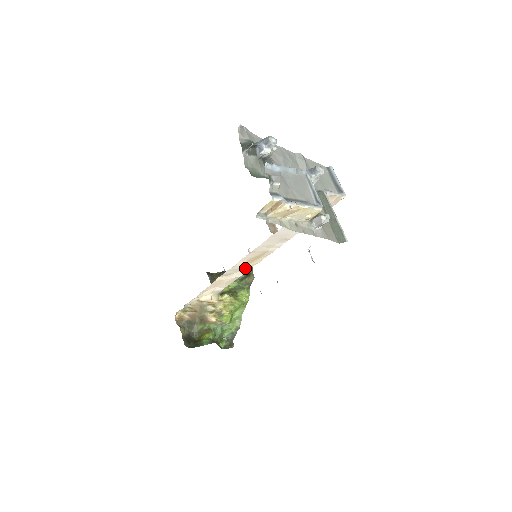
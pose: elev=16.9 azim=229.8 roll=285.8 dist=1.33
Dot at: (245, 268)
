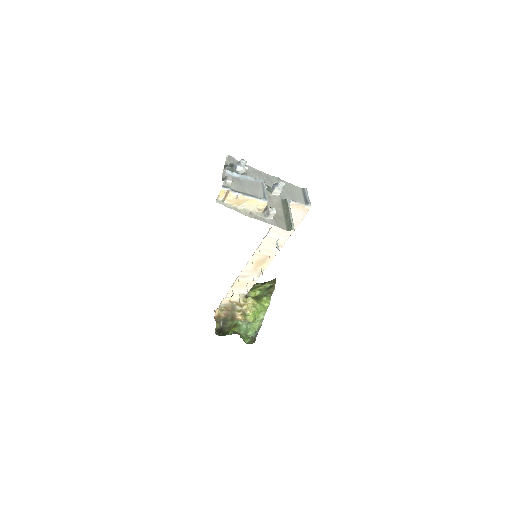
Dot at: (257, 272)
